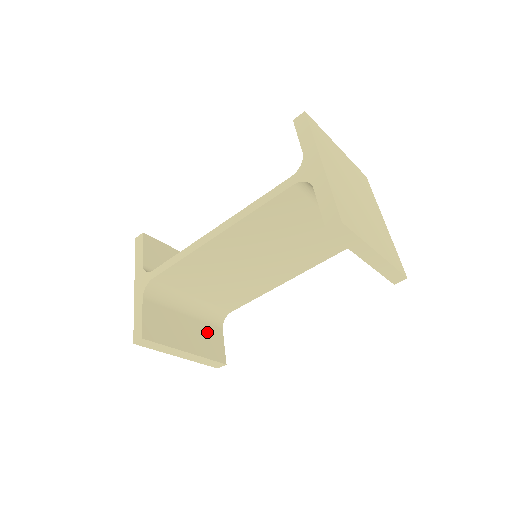
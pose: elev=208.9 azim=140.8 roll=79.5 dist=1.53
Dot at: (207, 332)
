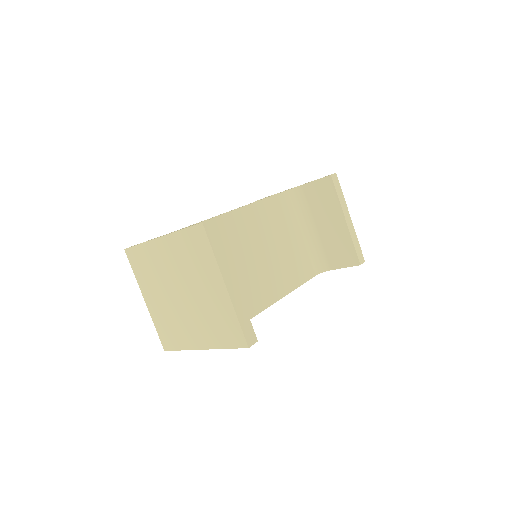
Dot at: occluded
